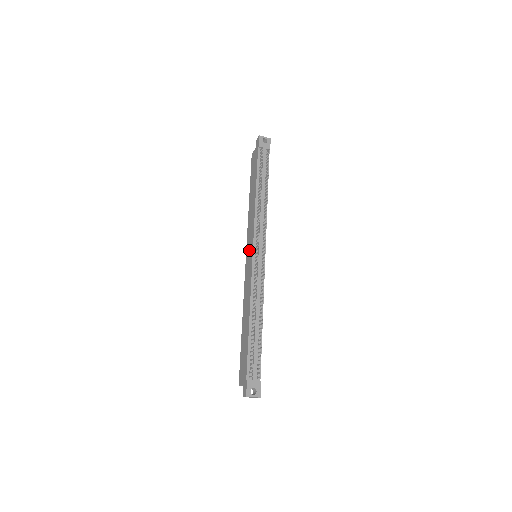
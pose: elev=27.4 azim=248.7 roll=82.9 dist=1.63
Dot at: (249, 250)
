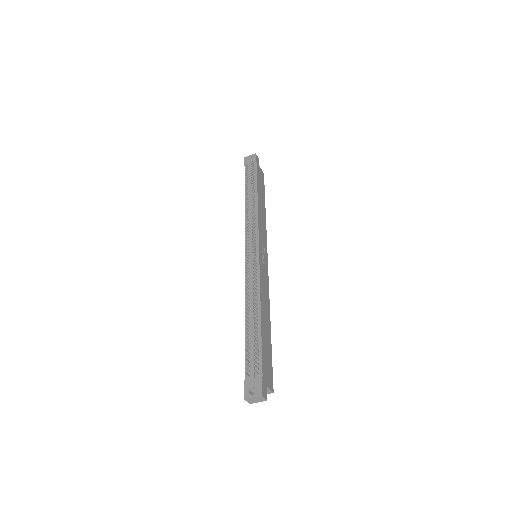
Dot at: occluded
